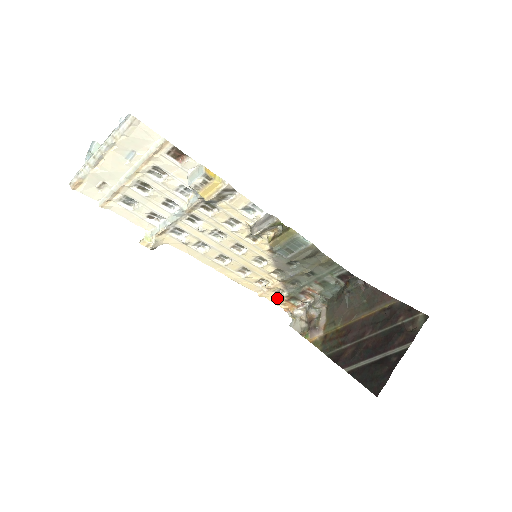
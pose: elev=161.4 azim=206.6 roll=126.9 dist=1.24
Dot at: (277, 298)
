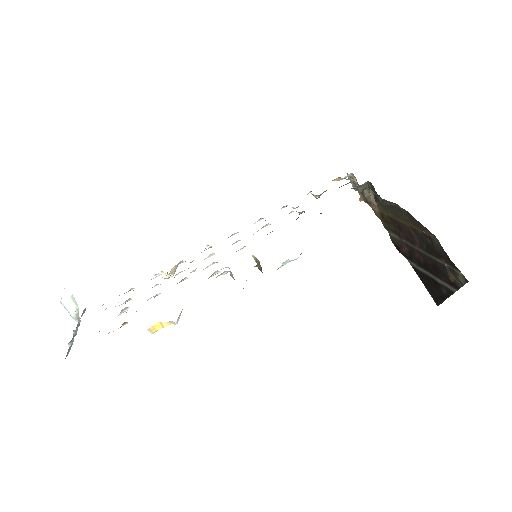
Dot at: occluded
